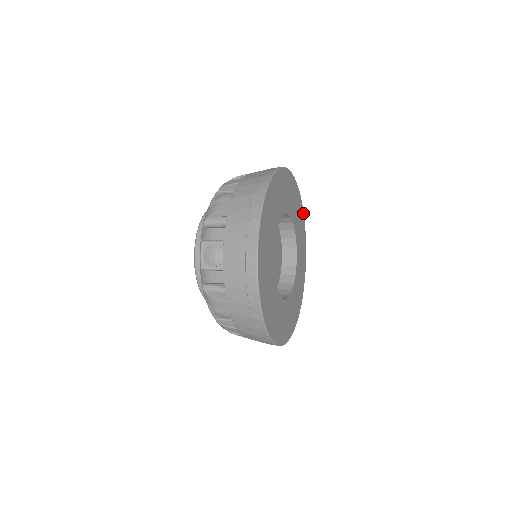
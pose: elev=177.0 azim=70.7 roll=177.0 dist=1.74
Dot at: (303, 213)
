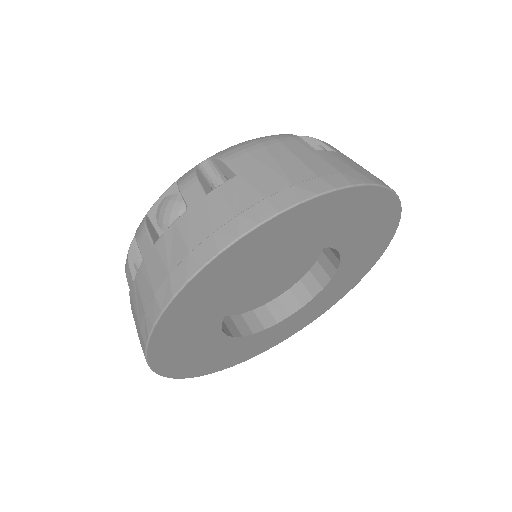
Dot at: (398, 204)
